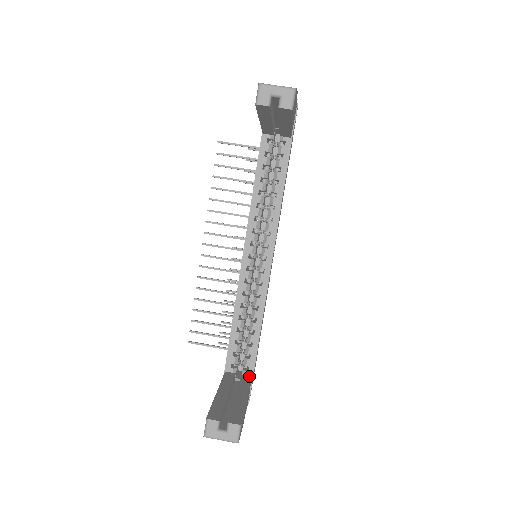
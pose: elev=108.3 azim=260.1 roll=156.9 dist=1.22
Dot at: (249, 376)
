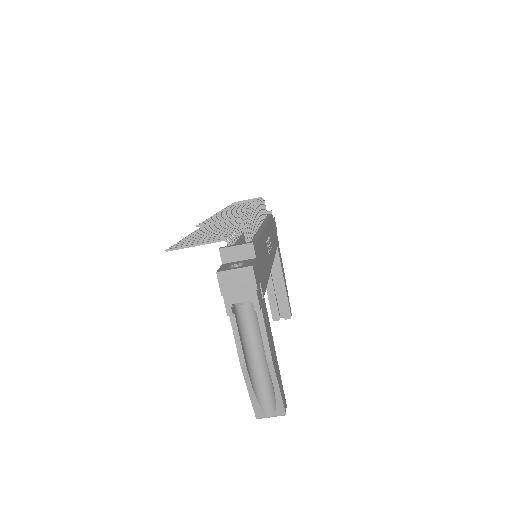
Dot at: occluded
